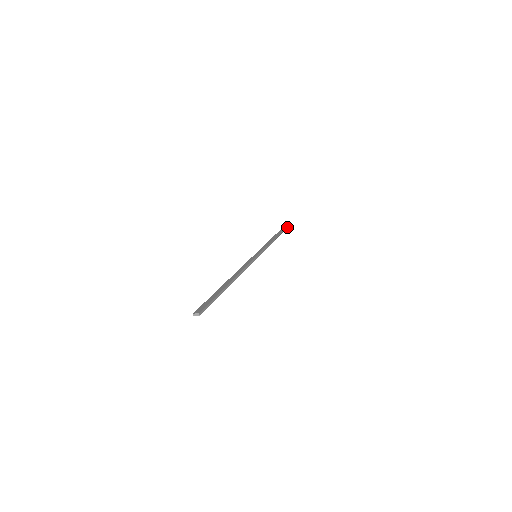
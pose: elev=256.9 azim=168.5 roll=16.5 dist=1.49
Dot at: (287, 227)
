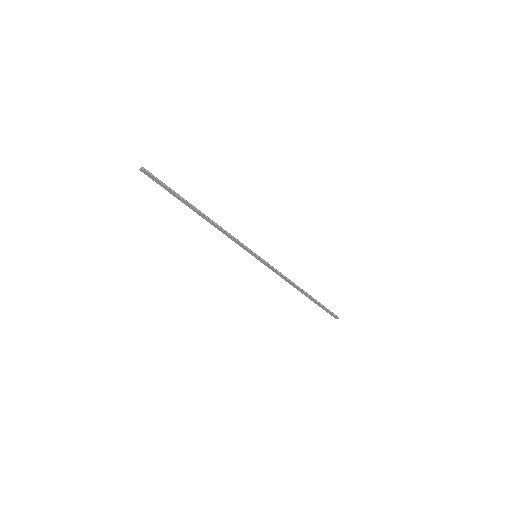
Dot at: (333, 314)
